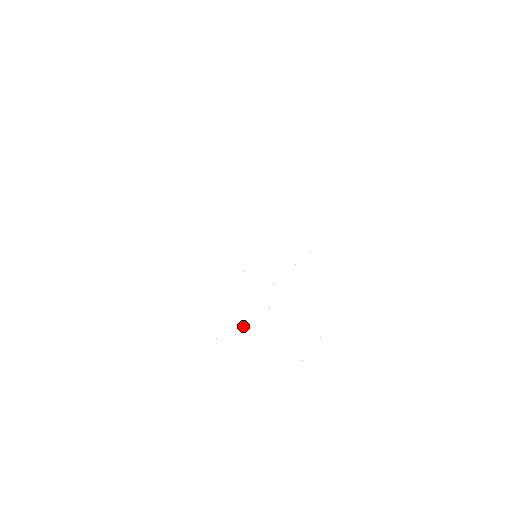
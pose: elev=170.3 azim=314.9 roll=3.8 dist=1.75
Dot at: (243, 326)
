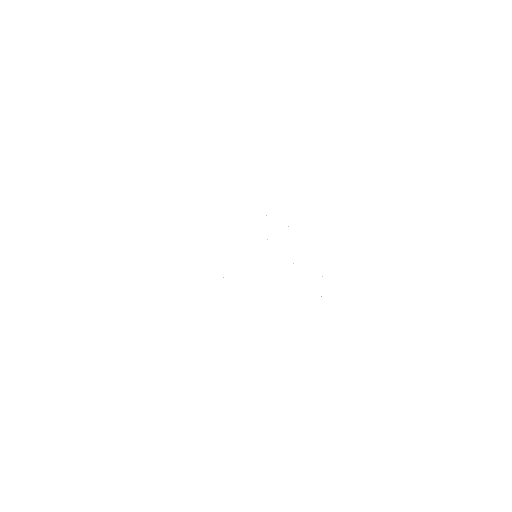
Dot at: occluded
